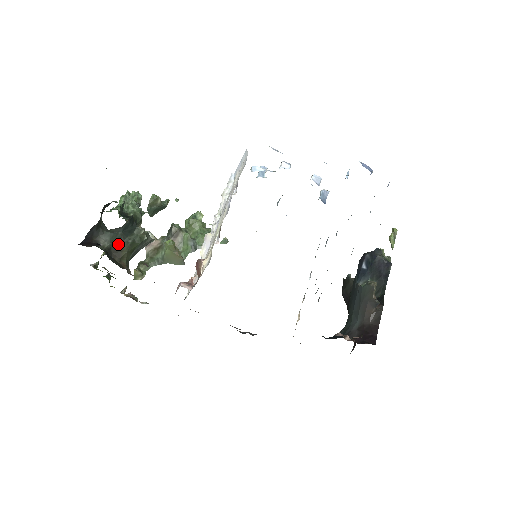
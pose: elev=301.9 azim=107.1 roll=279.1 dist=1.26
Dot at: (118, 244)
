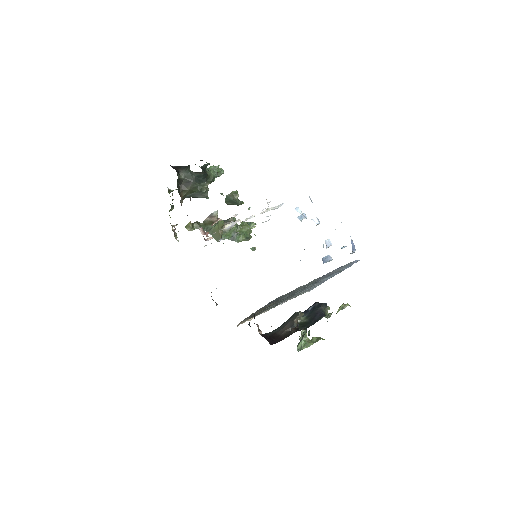
Dot at: (188, 182)
